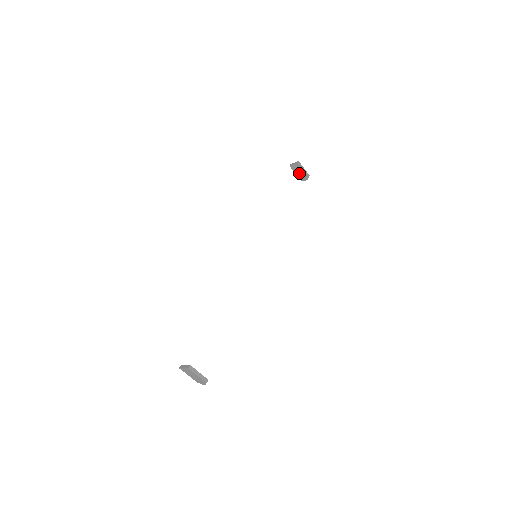
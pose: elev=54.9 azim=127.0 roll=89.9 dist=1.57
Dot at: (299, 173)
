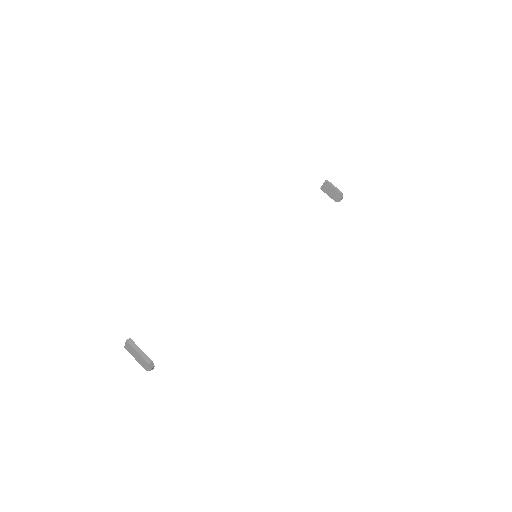
Dot at: (331, 193)
